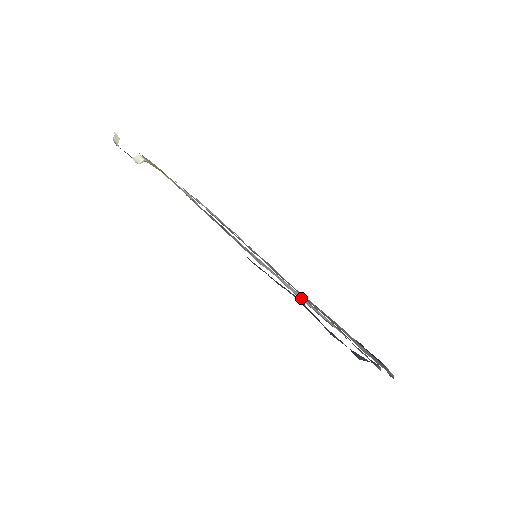
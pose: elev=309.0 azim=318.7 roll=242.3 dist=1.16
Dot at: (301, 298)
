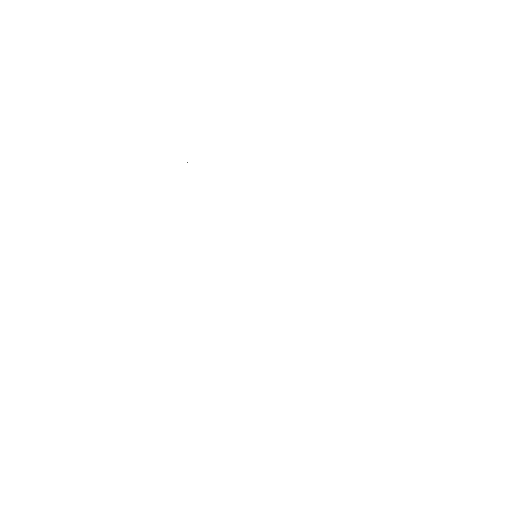
Dot at: occluded
